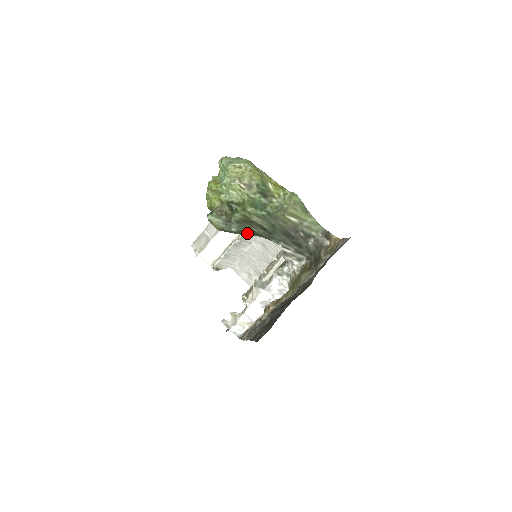
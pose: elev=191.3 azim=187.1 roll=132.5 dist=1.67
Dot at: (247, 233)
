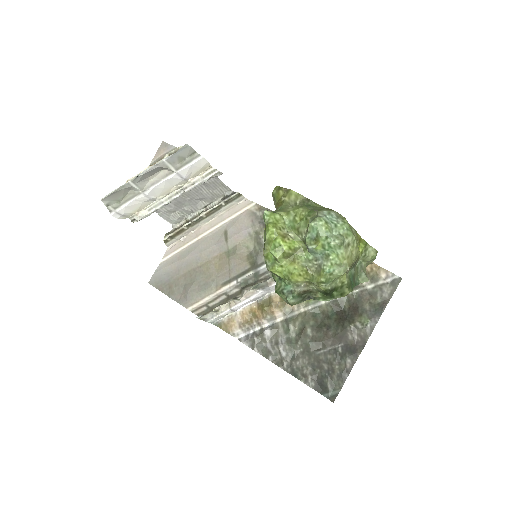
Dot at: occluded
